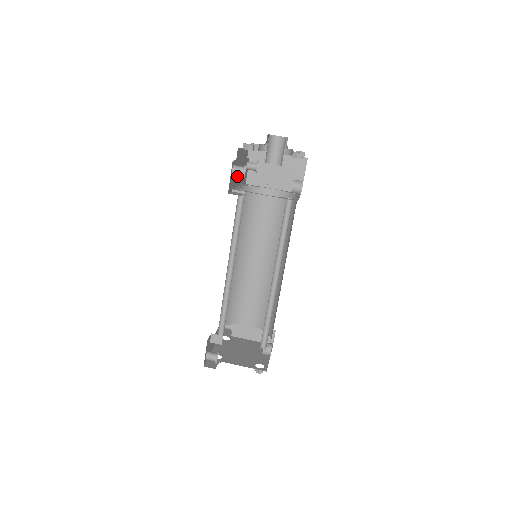
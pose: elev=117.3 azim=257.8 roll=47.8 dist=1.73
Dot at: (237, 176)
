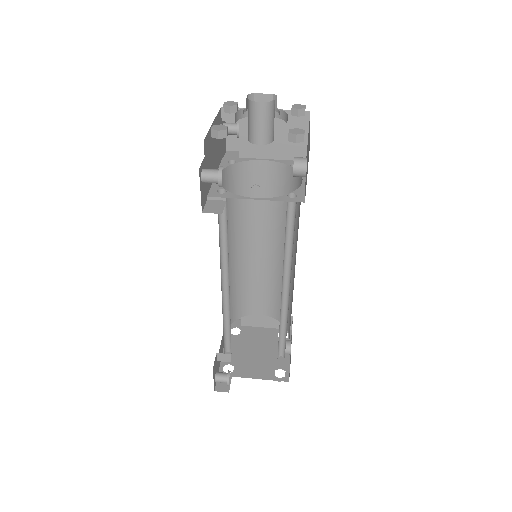
Dot at: (211, 167)
